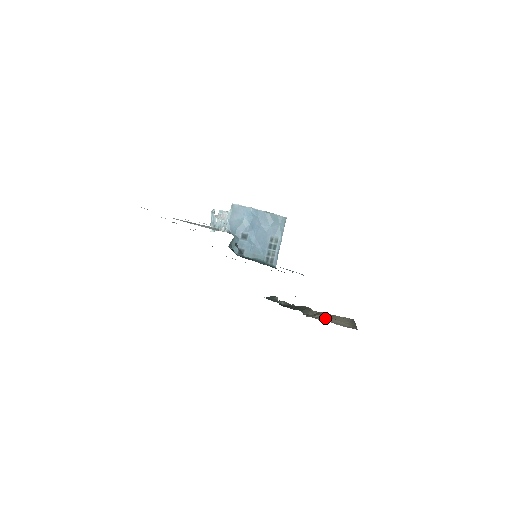
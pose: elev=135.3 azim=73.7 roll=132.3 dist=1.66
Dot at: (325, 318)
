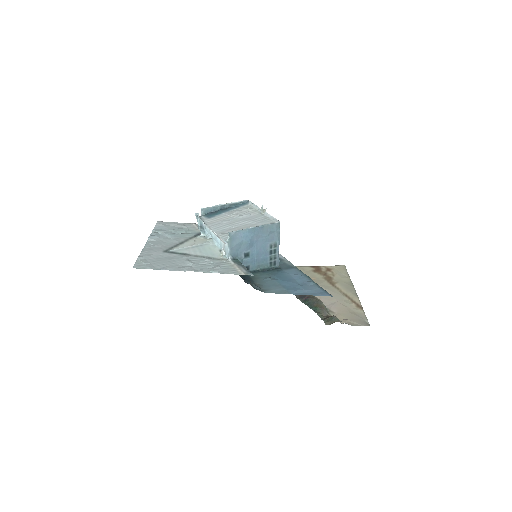
Dot at: (334, 305)
